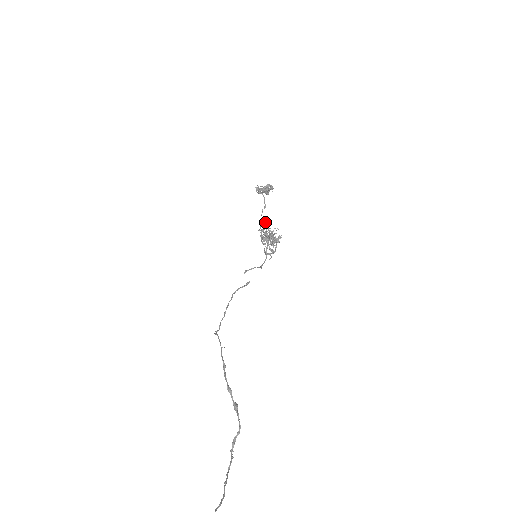
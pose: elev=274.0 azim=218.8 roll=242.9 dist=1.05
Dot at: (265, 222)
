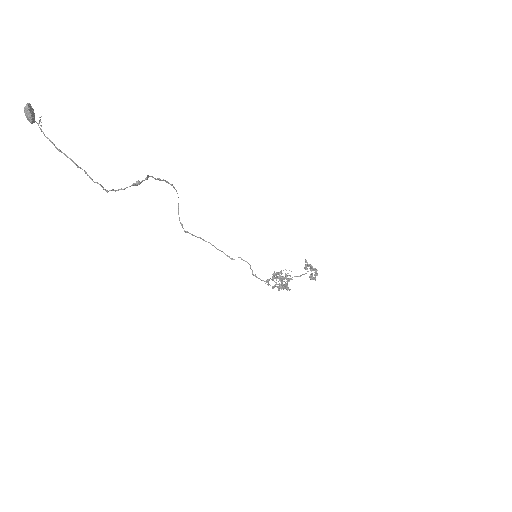
Dot at: occluded
